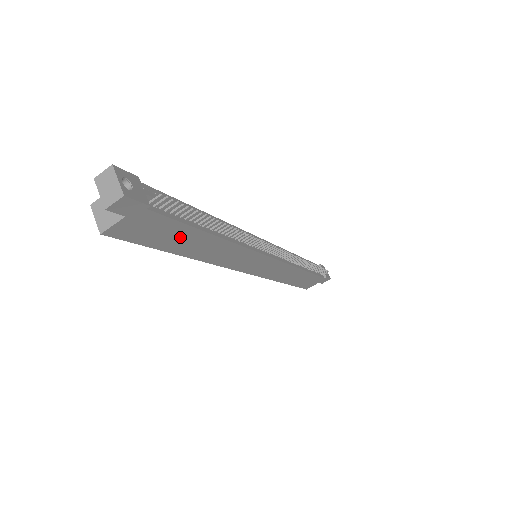
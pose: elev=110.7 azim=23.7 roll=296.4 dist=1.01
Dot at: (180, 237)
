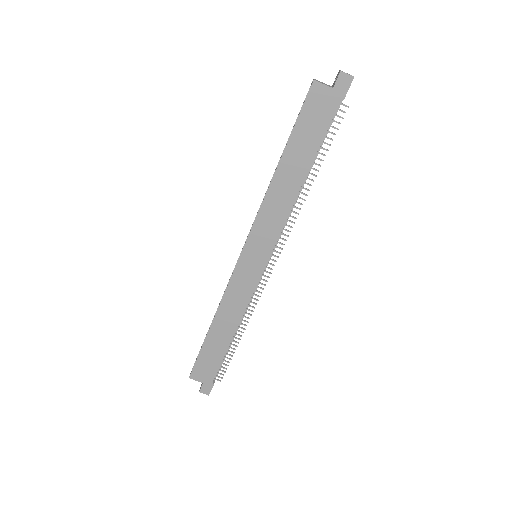
Dot at: (306, 145)
